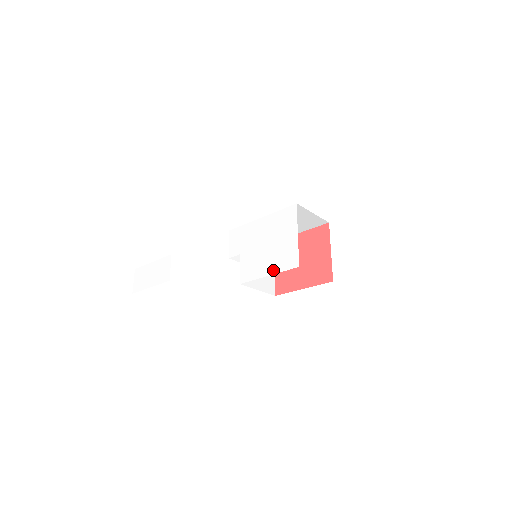
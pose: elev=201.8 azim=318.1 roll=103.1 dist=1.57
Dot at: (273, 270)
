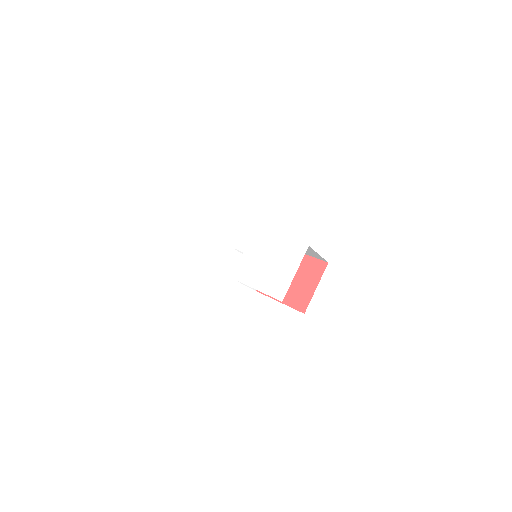
Dot at: (262, 288)
